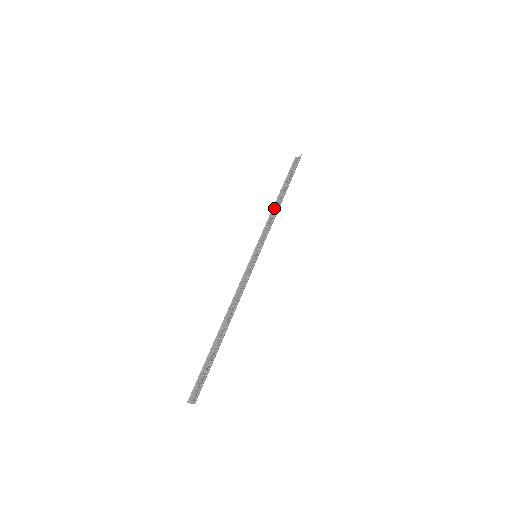
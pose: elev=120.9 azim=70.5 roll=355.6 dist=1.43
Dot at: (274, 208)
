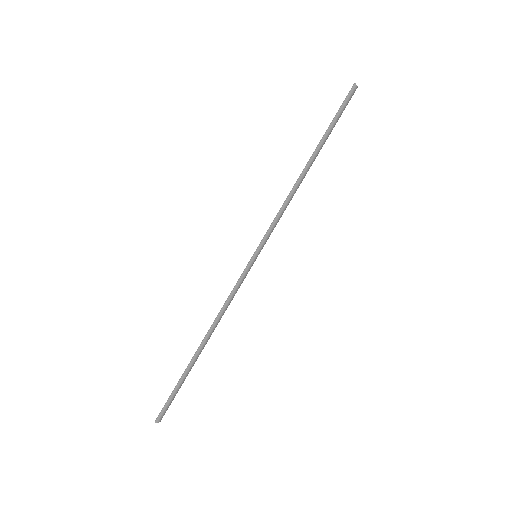
Dot at: occluded
